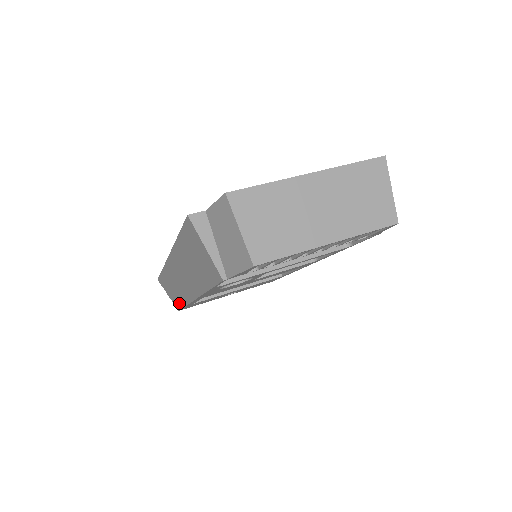
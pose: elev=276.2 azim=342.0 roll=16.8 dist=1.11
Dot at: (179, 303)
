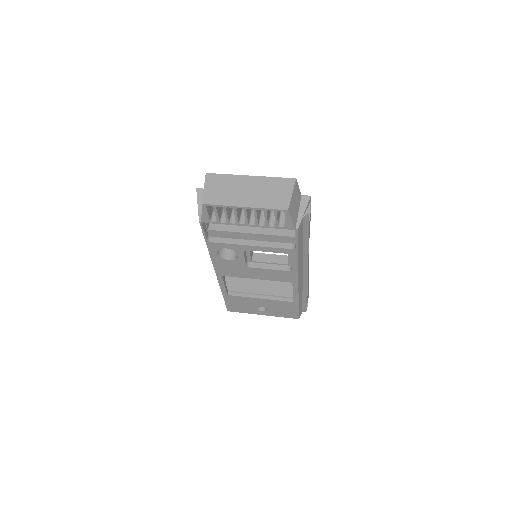
Dot at: occluded
